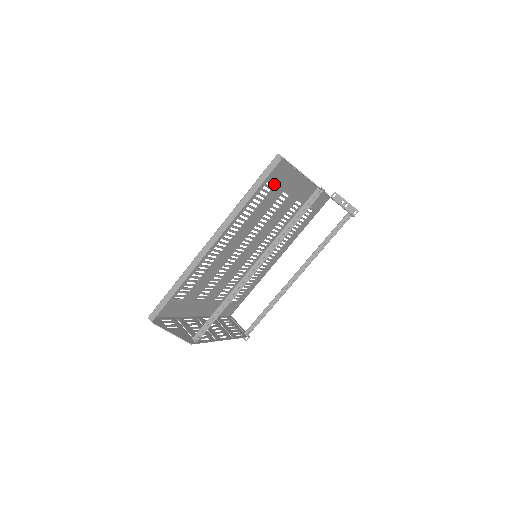
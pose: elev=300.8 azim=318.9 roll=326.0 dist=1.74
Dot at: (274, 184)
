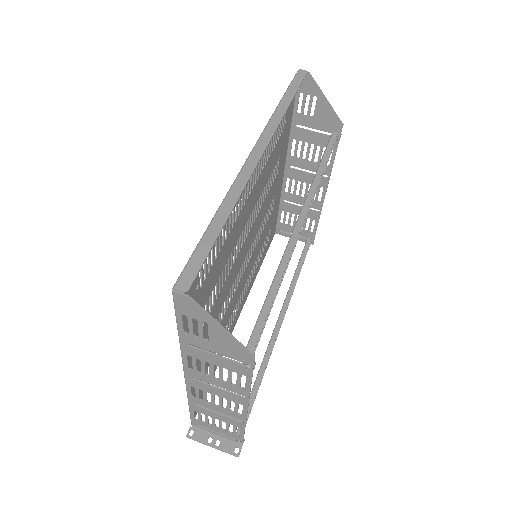
Dot at: (283, 127)
